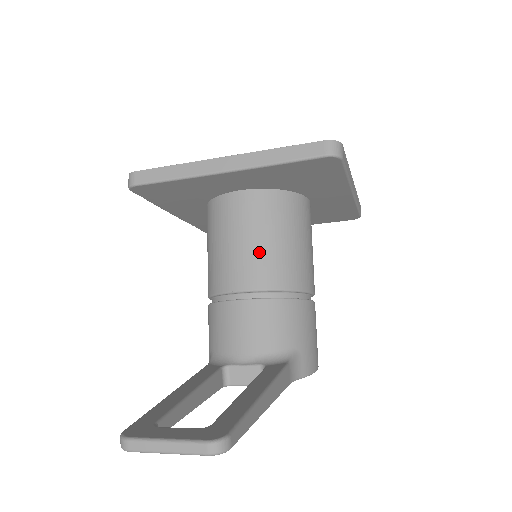
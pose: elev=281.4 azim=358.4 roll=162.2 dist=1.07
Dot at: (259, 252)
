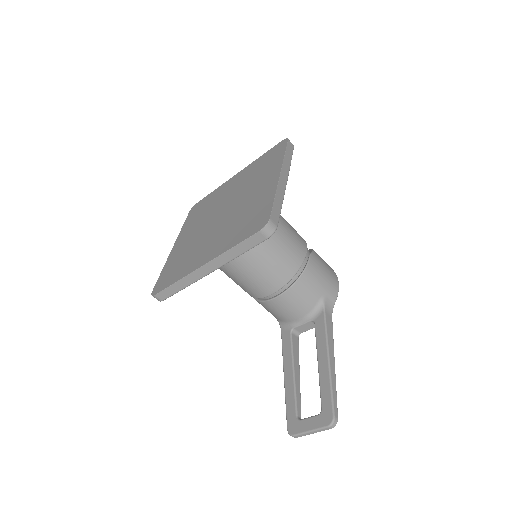
Dot at: (262, 273)
